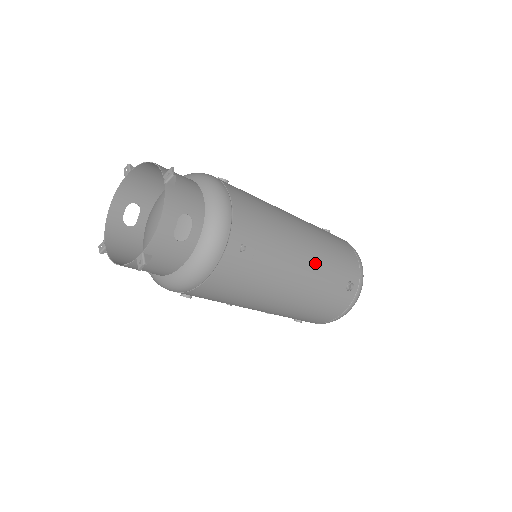
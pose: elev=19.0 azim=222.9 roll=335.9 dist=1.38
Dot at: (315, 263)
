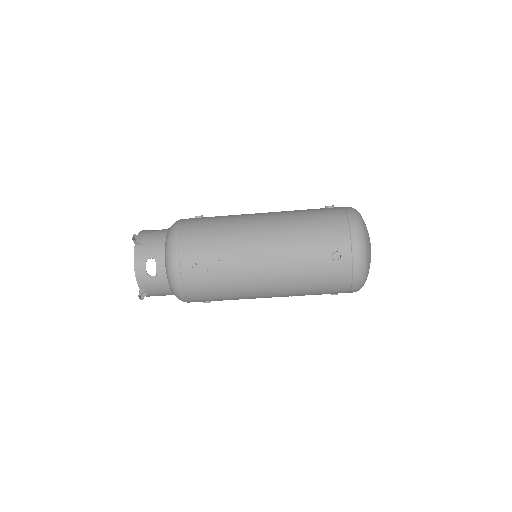
Dot at: (277, 251)
